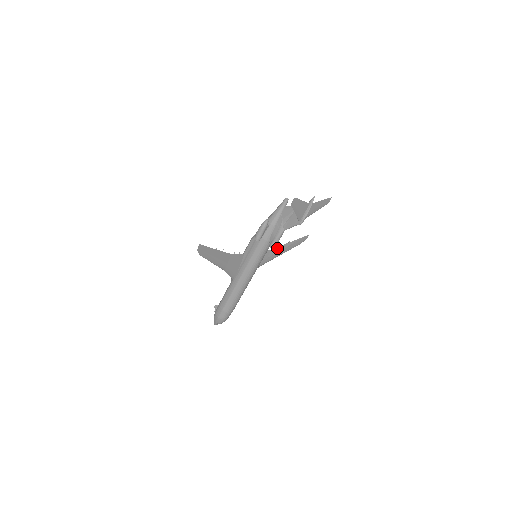
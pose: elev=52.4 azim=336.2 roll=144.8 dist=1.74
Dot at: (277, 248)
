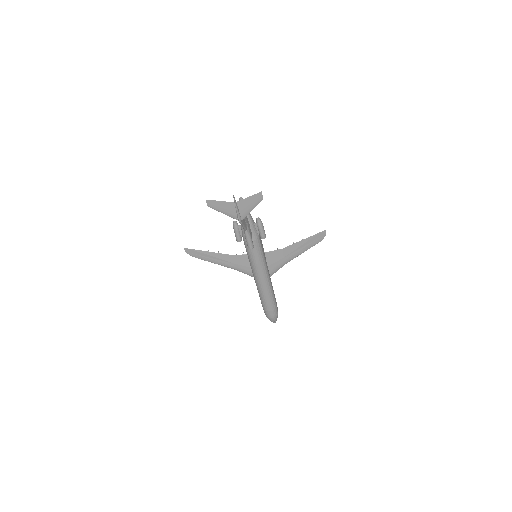
Dot at: (290, 247)
